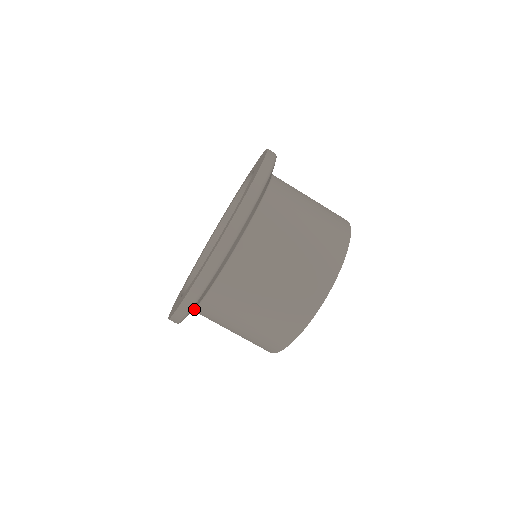
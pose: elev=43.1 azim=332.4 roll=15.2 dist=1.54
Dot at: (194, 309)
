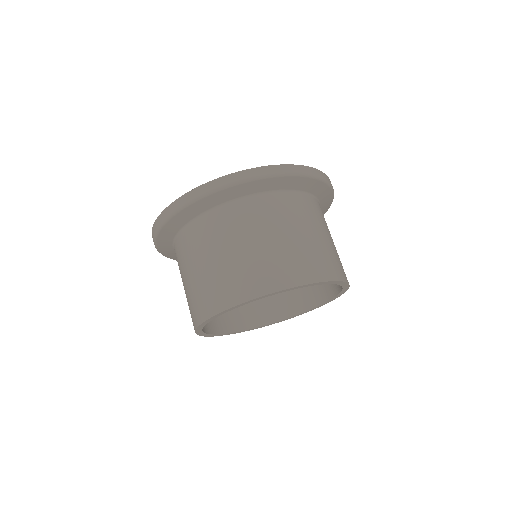
Dot at: (182, 229)
